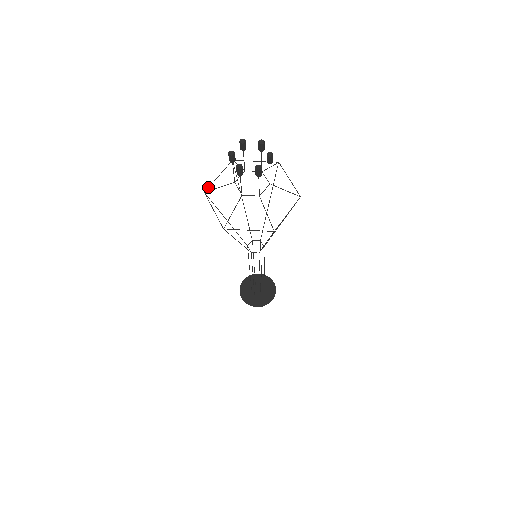
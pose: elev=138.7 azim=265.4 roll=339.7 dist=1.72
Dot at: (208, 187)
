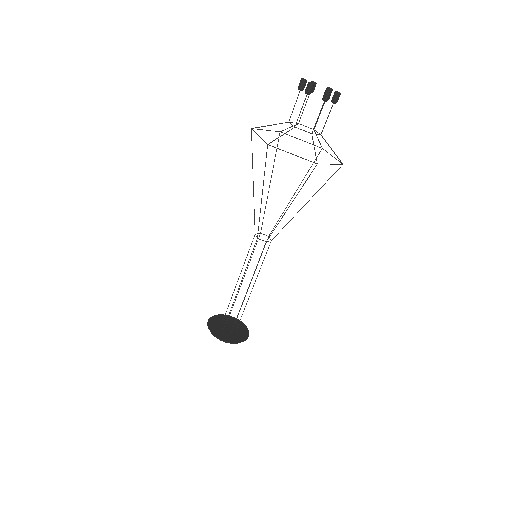
Dot at: occluded
